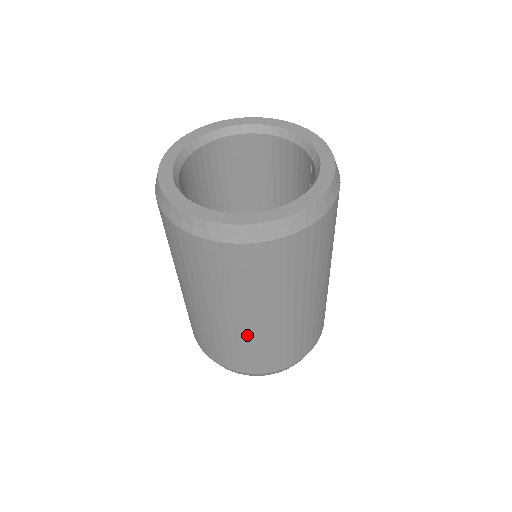
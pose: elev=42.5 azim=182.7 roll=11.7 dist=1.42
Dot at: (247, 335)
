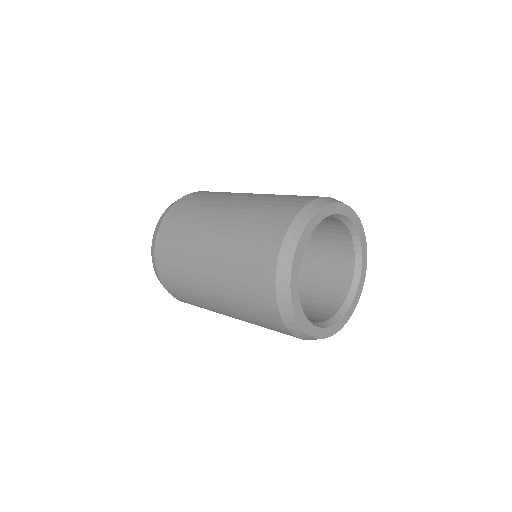
Dot at: occluded
